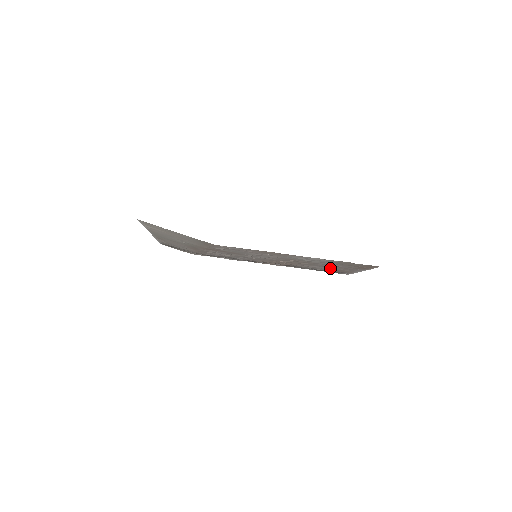
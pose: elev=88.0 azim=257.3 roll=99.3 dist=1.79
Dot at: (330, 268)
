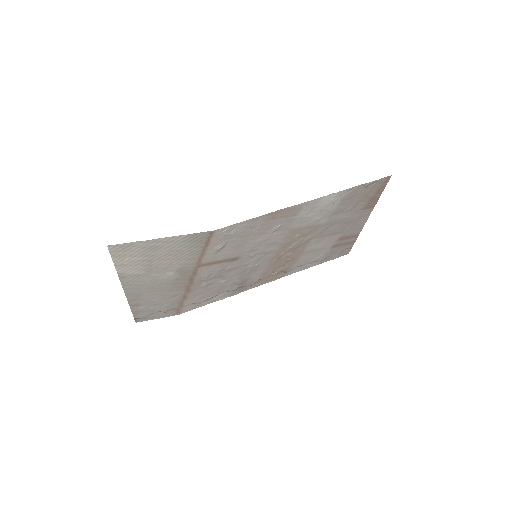
Dot at: (334, 238)
